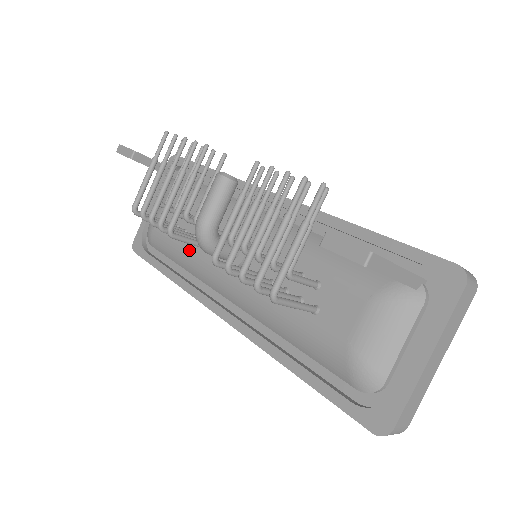
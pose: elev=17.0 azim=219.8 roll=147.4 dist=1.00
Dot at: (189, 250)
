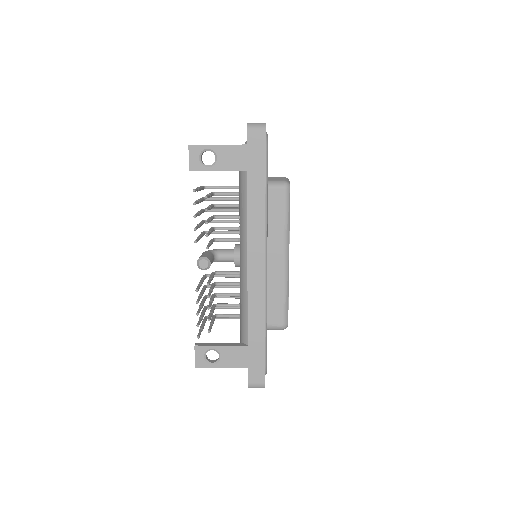
Dot at: occluded
